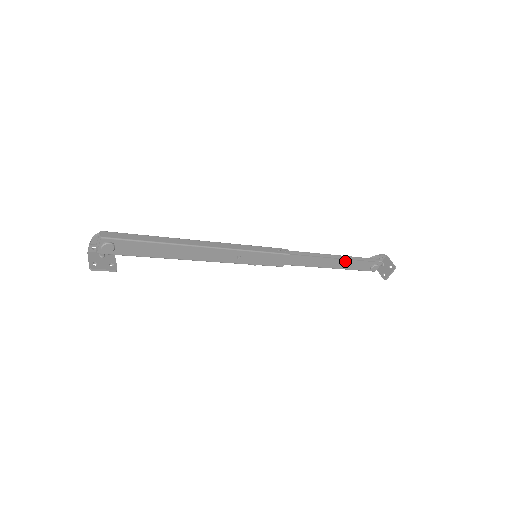
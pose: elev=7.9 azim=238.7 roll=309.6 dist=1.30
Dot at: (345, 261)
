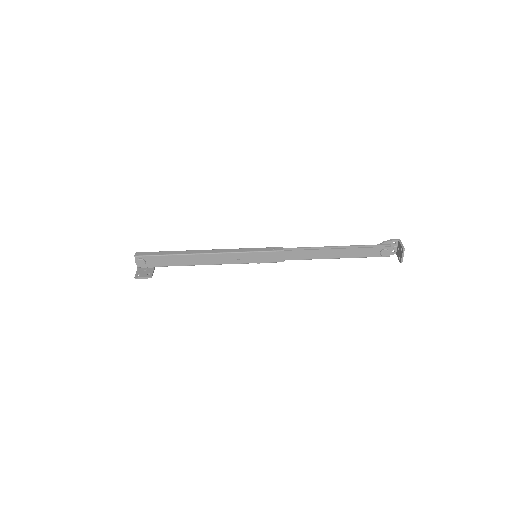
Dot at: (346, 250)
